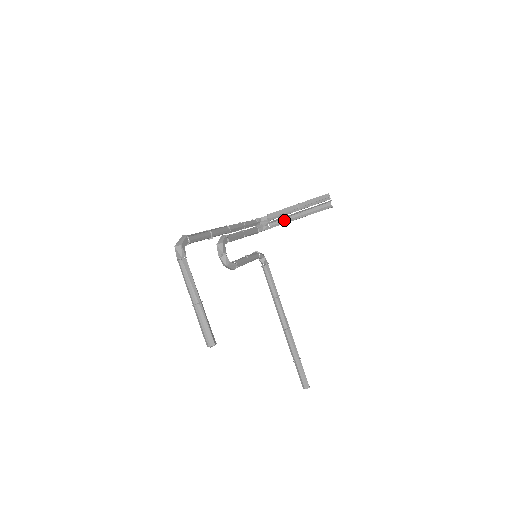
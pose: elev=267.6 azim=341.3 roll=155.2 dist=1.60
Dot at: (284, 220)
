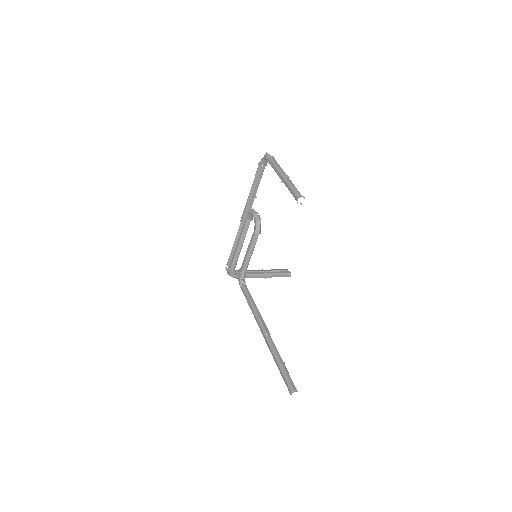
Dot at: (253, 273)
